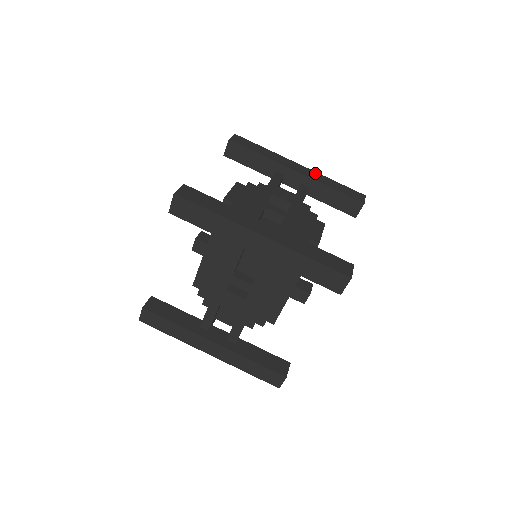
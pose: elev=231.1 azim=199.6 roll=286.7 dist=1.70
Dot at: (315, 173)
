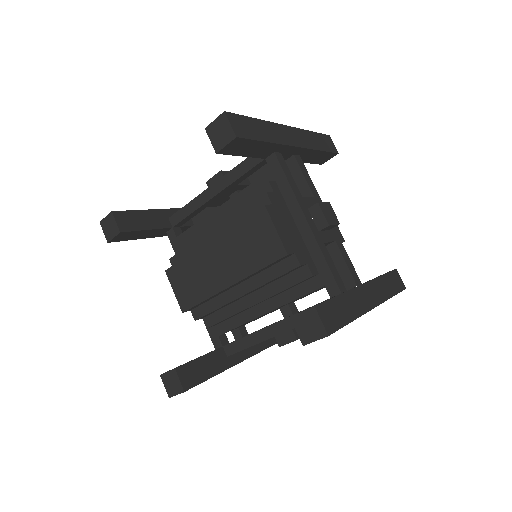
Dot at: (300, 132)
